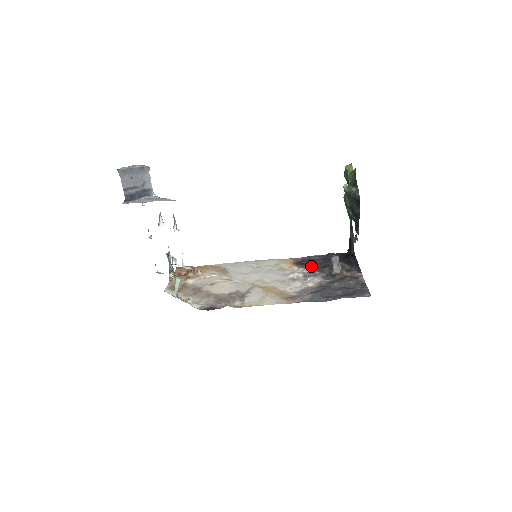
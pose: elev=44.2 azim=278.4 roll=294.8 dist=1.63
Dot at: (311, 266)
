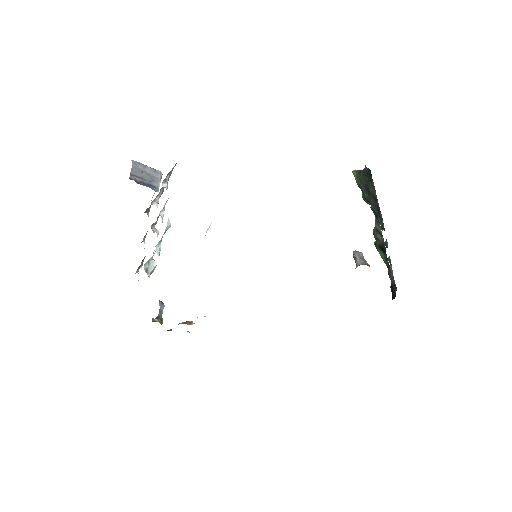
Dot at: occluded
